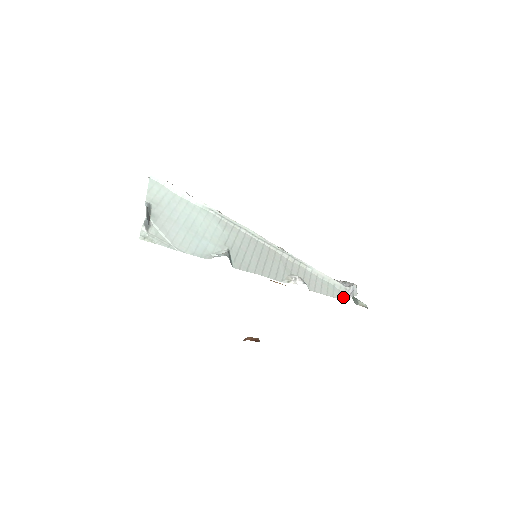
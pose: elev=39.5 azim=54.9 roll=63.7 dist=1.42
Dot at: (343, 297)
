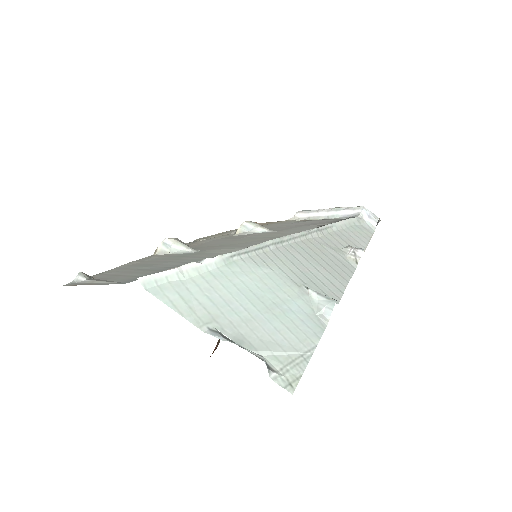
Dot at: (370, 229)
